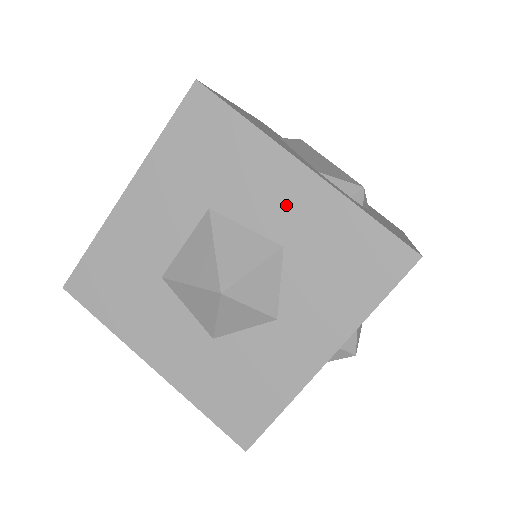
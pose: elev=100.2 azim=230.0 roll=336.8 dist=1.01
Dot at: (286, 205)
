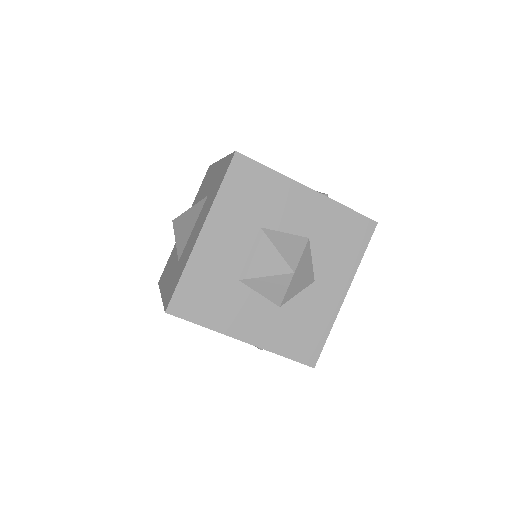
Dot at: (305, 214)
